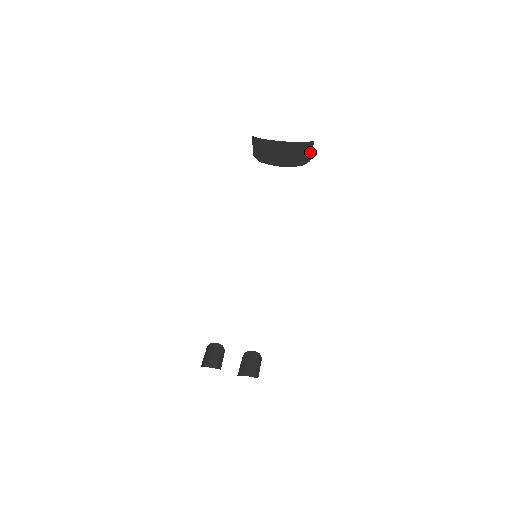
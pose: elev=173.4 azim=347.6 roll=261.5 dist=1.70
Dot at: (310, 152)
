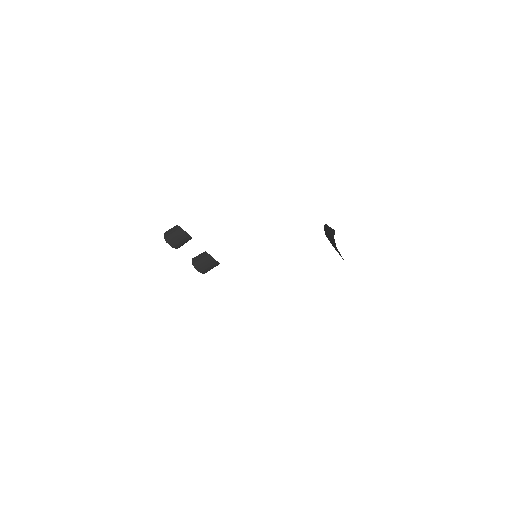
Dot at: occluded
